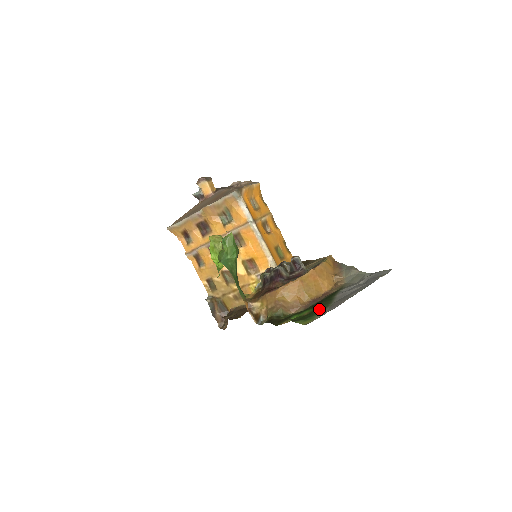
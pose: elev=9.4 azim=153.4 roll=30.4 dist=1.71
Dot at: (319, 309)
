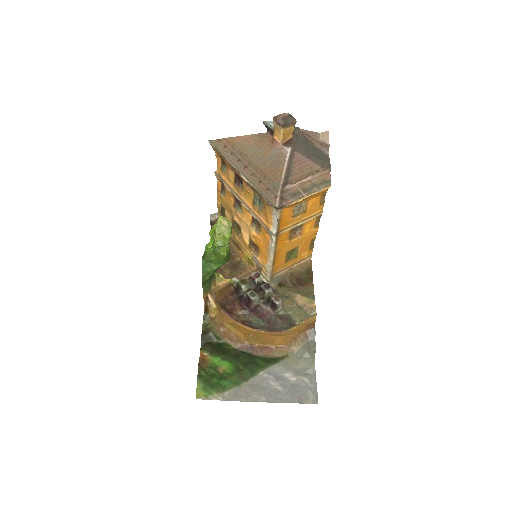
Dot at: (229, 382)
